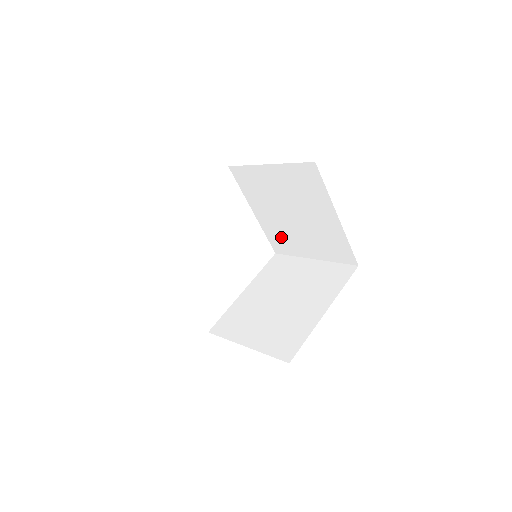
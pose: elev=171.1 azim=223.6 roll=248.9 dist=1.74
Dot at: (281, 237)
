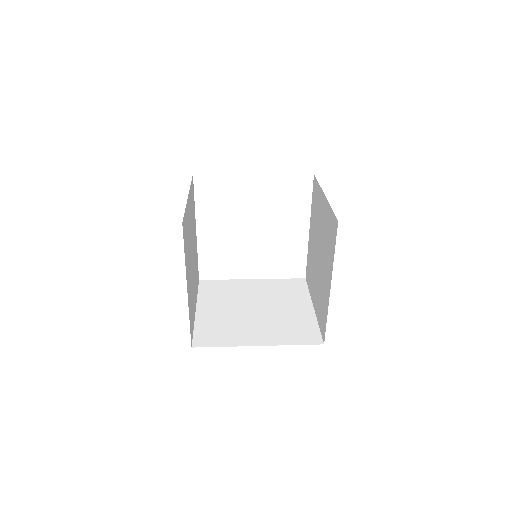
Dot at: occluded
